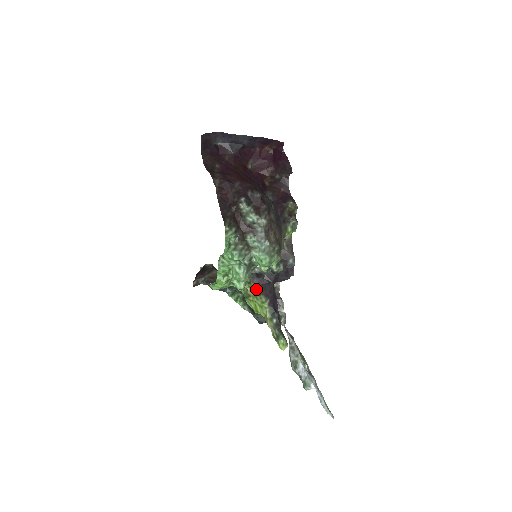
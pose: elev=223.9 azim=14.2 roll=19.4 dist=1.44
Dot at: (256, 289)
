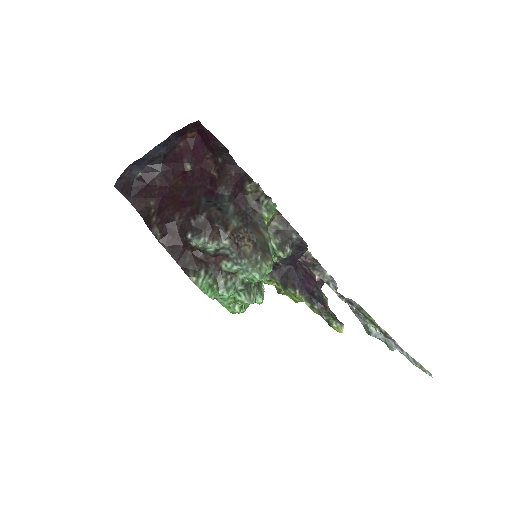
Dot at: (280, 283)
